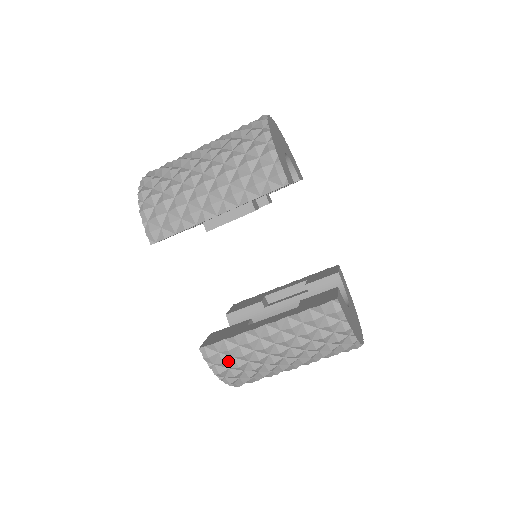
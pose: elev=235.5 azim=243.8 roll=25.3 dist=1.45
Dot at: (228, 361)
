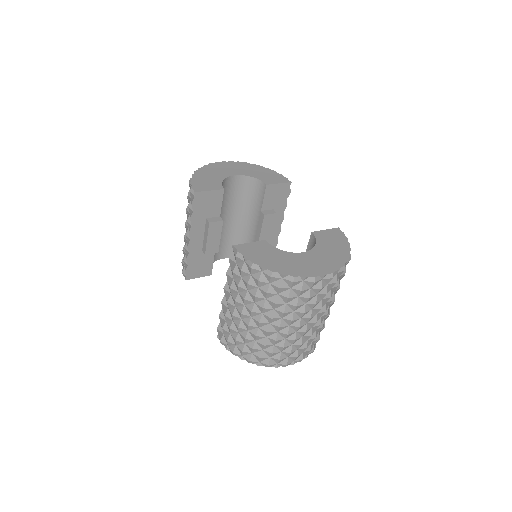
Dot at: (229, 338)
